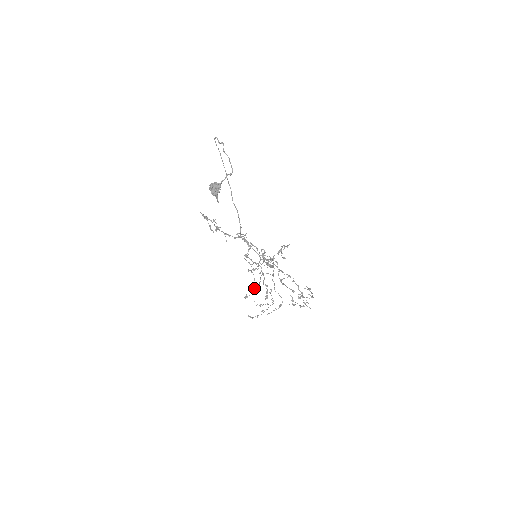
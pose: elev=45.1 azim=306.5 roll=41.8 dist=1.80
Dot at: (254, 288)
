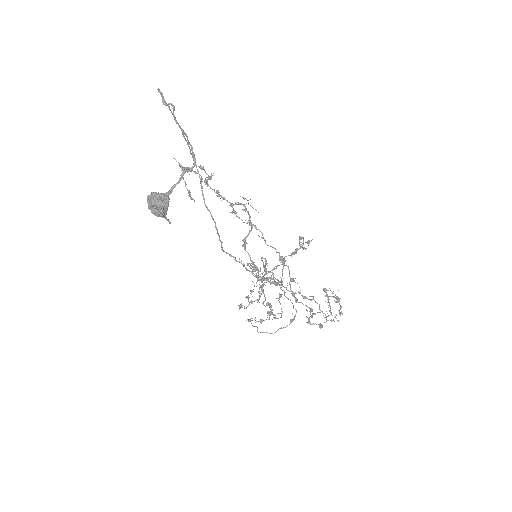
Dot at: (251, 301)
